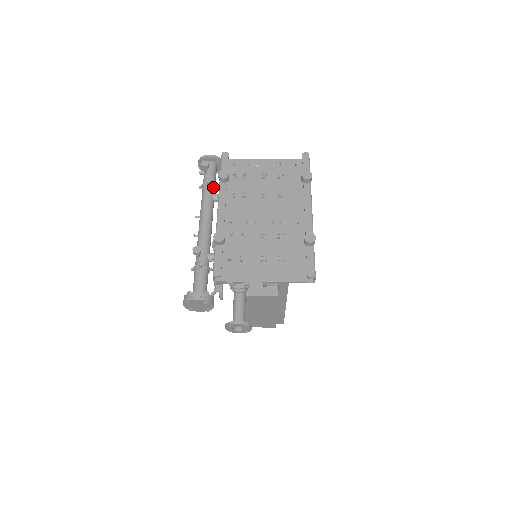
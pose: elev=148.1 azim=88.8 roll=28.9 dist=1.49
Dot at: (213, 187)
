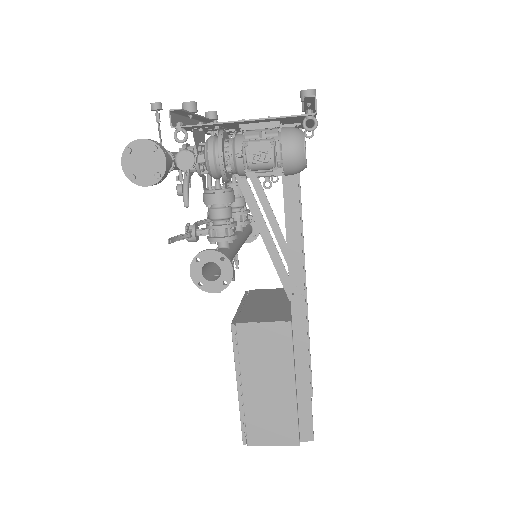
Dot at: occluded
